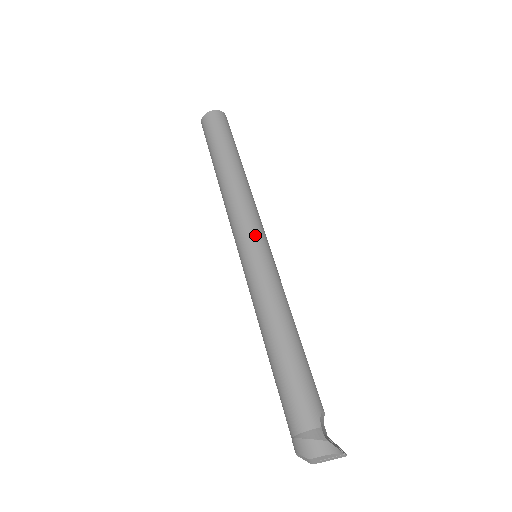
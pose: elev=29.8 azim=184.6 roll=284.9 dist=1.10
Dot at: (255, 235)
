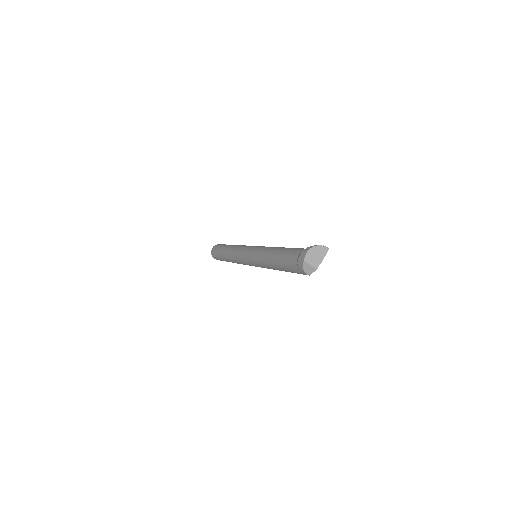
Dot at: (247, 248)
